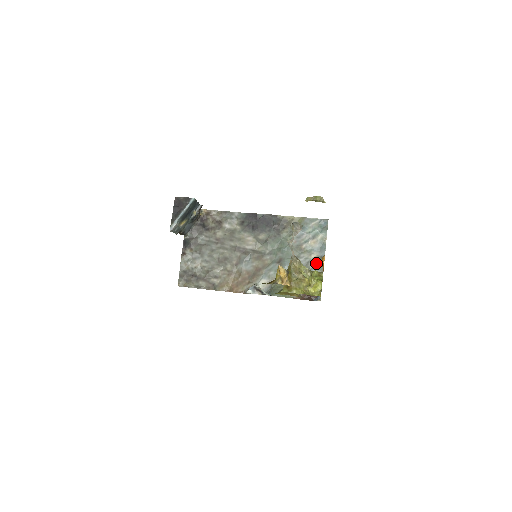
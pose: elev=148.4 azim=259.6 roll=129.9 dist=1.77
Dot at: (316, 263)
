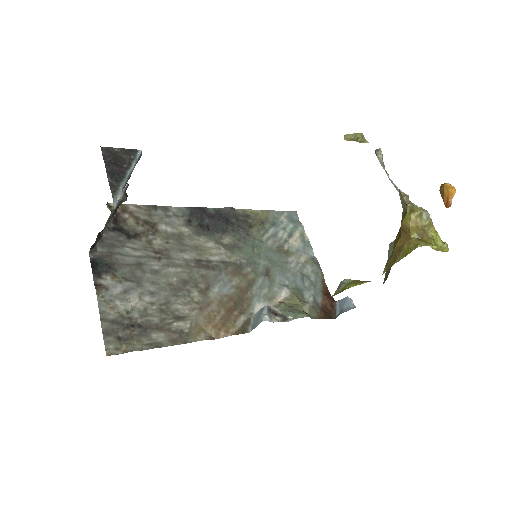
Dot at: (311, 267)
